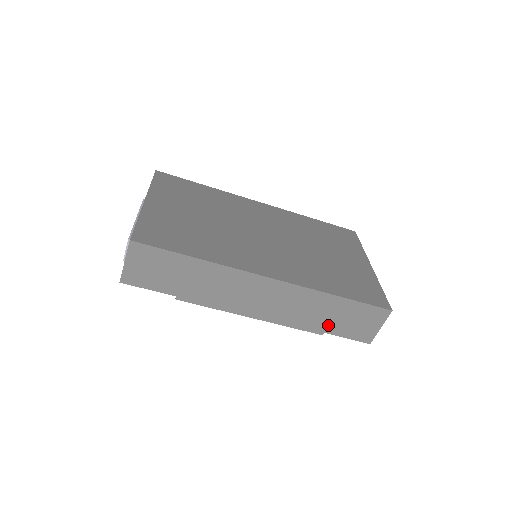
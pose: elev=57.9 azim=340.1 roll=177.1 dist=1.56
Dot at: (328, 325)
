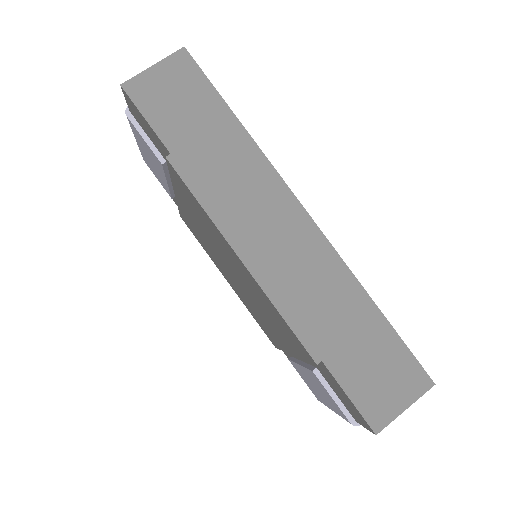
Dot at: (335, 349)
